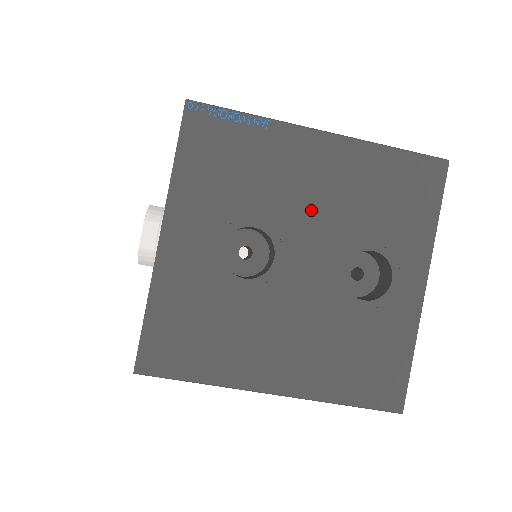
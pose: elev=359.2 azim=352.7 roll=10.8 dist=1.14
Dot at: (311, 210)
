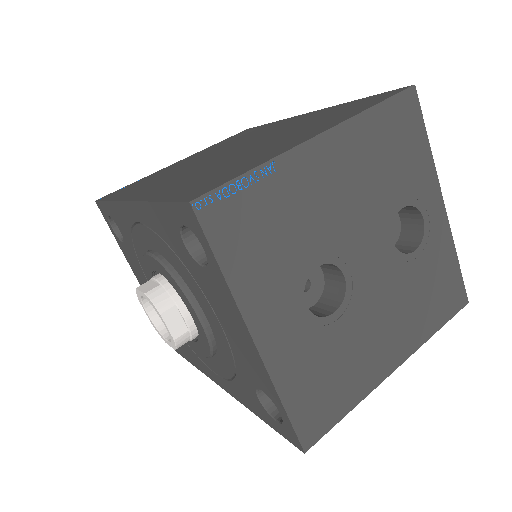
Dot at: (348, 215)
